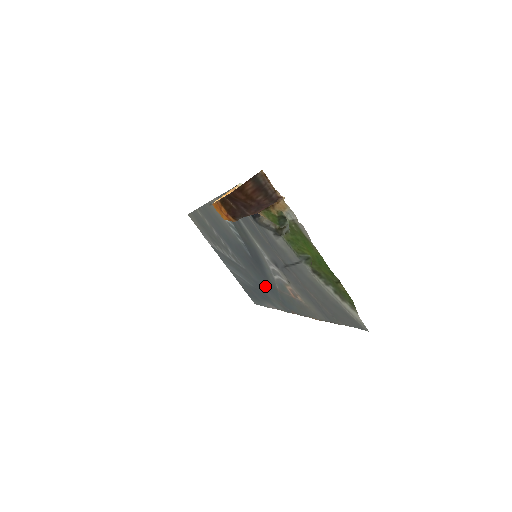
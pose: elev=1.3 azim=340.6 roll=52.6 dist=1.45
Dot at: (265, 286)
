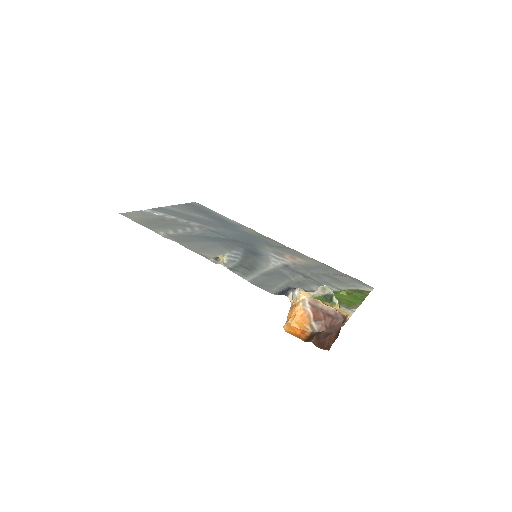
Dot at: (241, 234)
